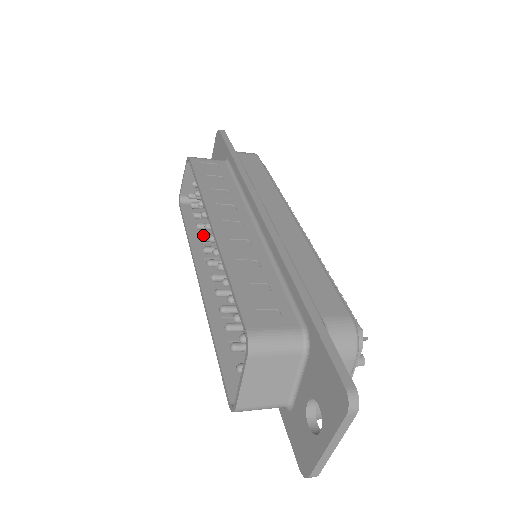
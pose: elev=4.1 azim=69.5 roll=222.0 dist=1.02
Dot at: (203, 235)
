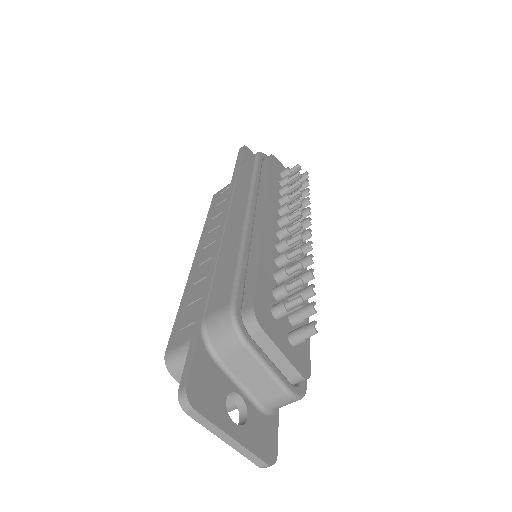
Dot at: occluded
